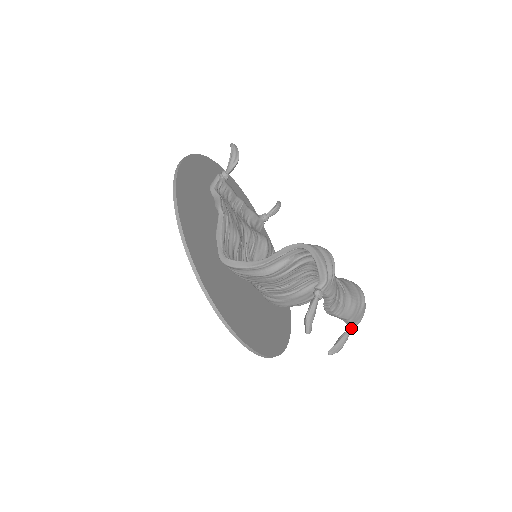
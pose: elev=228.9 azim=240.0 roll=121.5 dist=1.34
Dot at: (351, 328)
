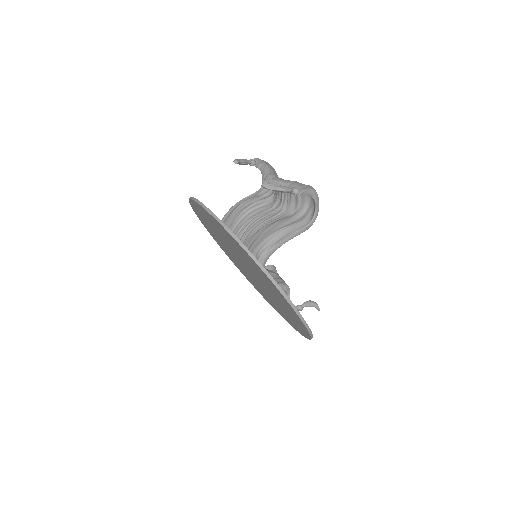
Dot at: (294, 188)
